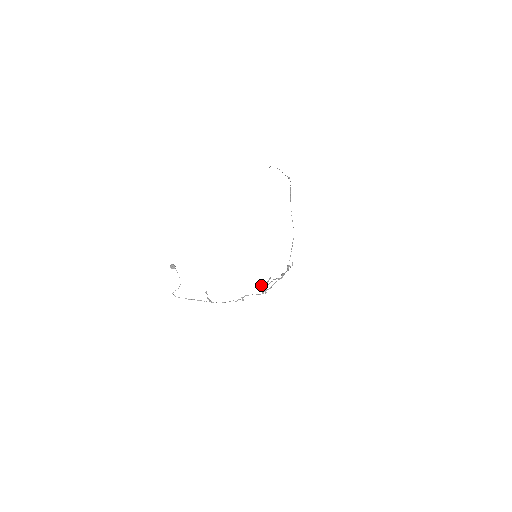
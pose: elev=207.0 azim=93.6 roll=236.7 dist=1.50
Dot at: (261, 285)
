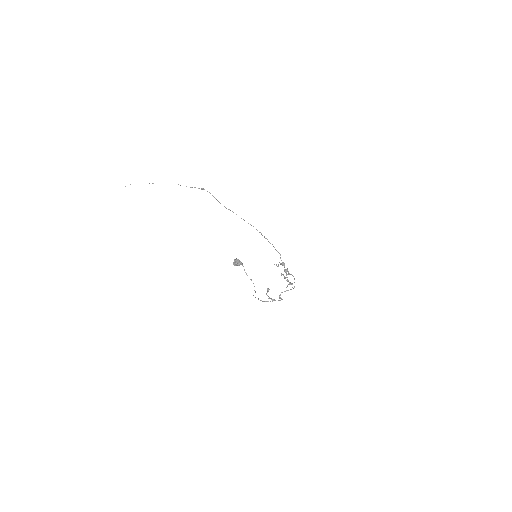
Dot at: (287, 280)
